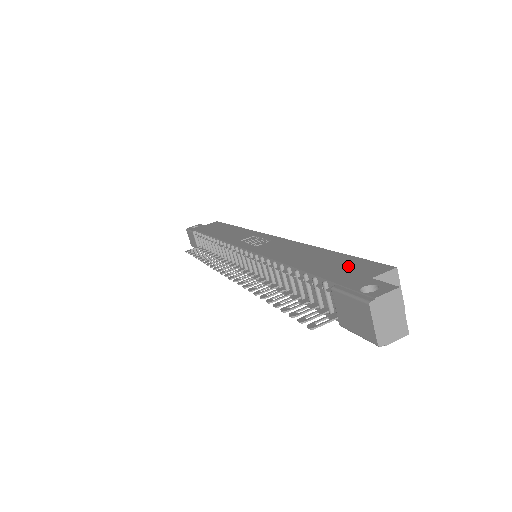
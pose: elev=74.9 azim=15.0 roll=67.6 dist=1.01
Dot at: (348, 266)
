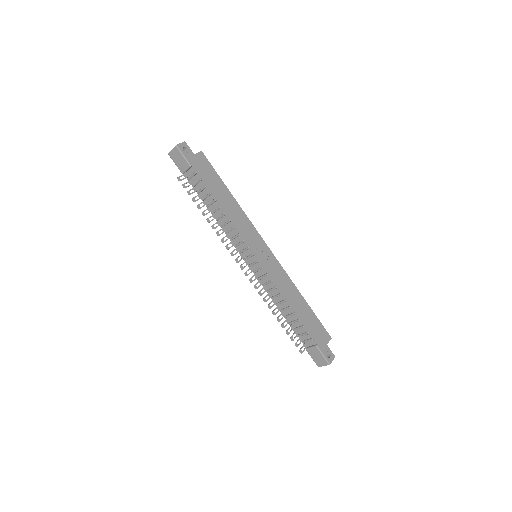
Dot at: (318, 328)
